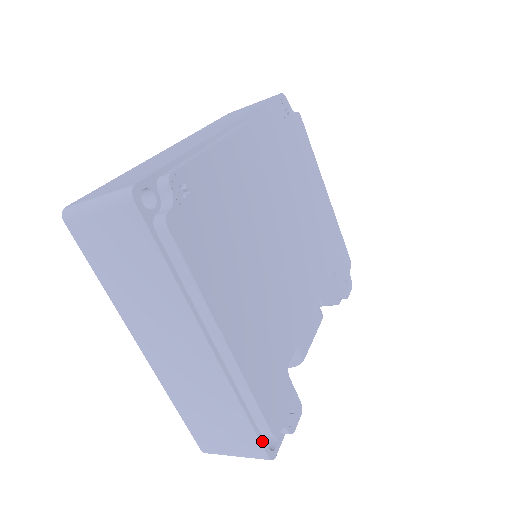
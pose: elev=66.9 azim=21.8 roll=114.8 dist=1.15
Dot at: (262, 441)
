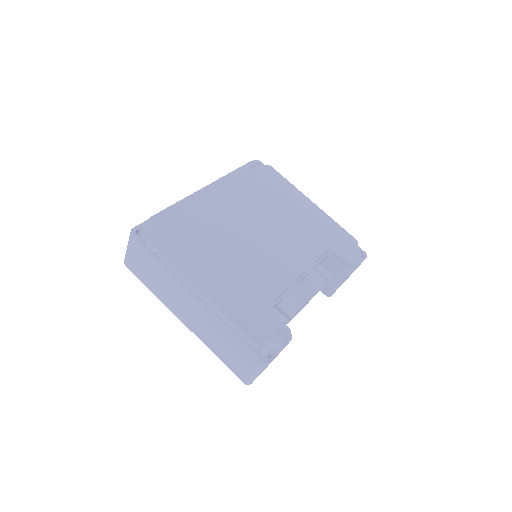
Dot at: (253, 351)
